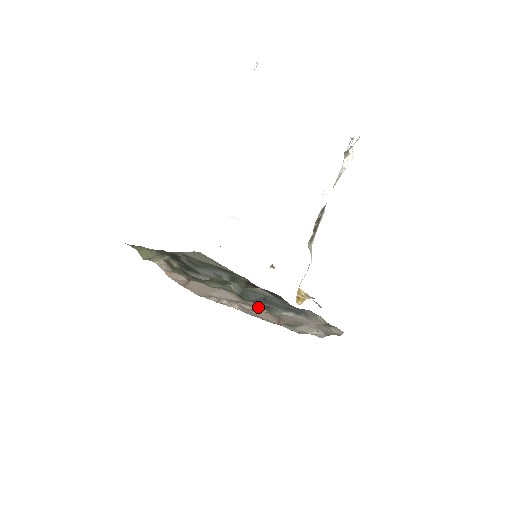
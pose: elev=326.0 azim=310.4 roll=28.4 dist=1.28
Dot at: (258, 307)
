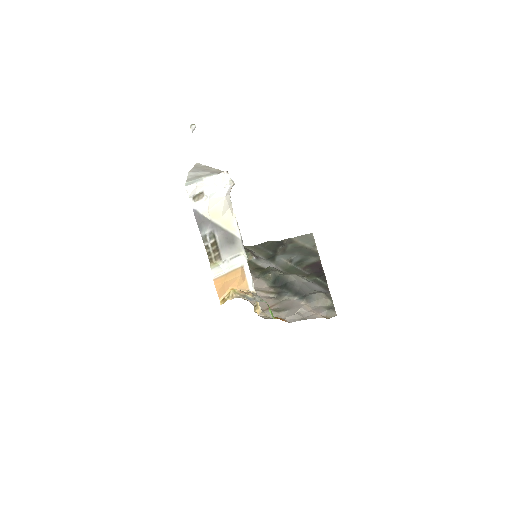
Dot at: (272, 293)
